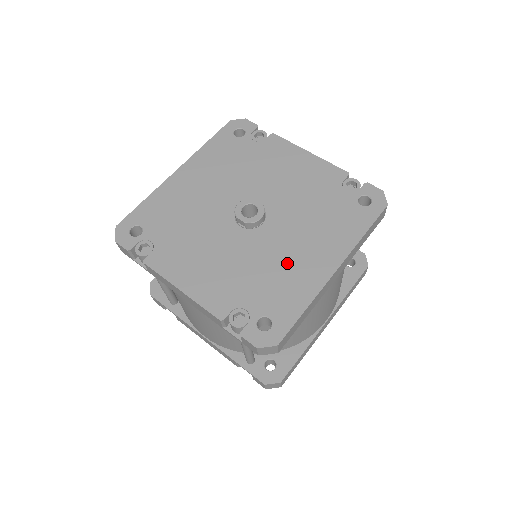
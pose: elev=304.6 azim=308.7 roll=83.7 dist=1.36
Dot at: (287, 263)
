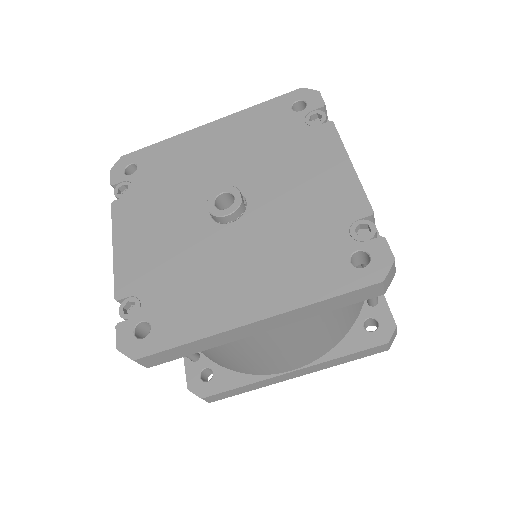
Dot at: (214, 281)
